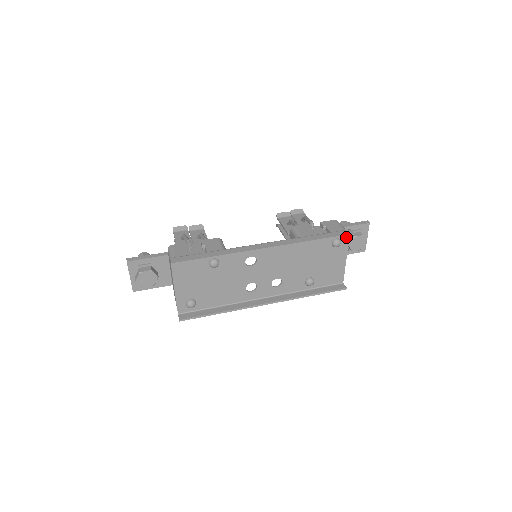
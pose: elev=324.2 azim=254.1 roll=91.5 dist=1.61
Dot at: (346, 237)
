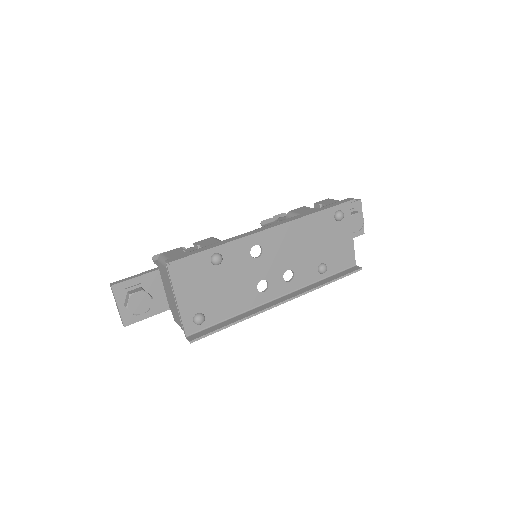
Dot at: (347, 208)
